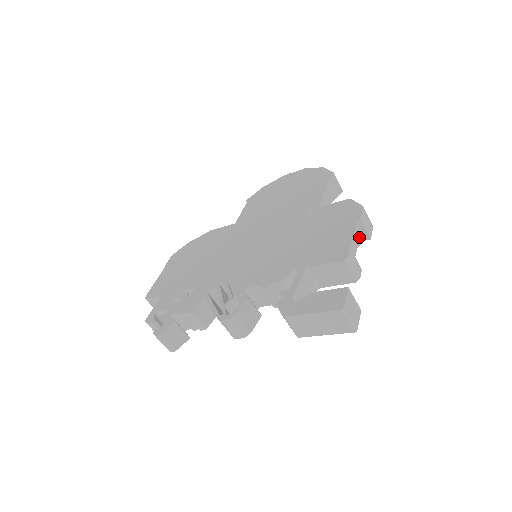
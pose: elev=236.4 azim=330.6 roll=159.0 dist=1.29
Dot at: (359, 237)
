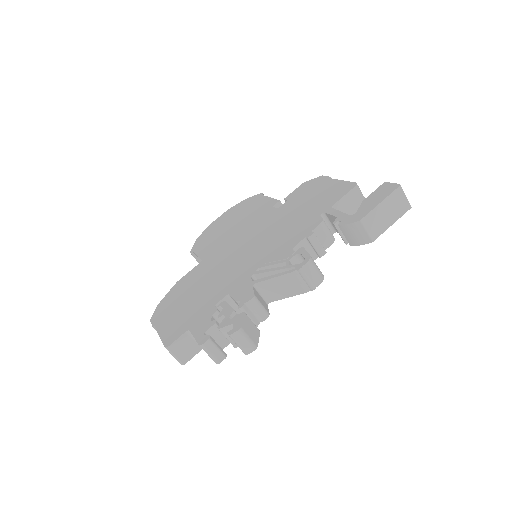
Dot at: occluded
